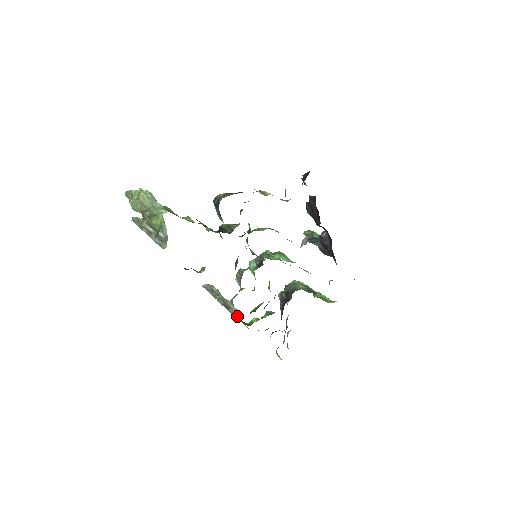
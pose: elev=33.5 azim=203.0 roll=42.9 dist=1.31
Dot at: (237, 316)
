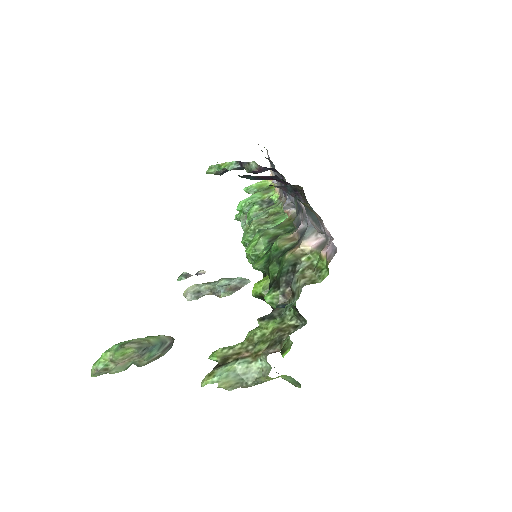
Dot at: (247, 282)
